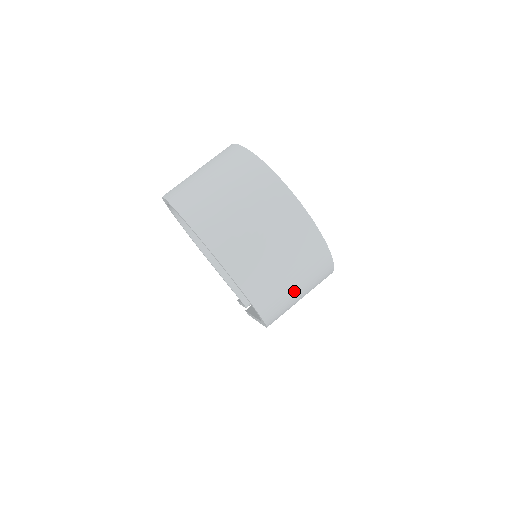
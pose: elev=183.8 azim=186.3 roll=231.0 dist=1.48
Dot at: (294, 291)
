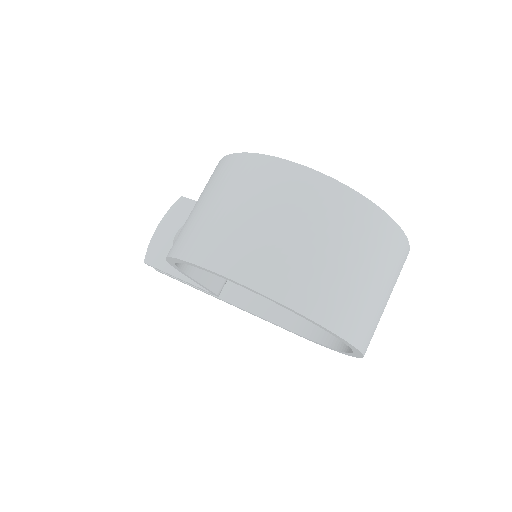
Dot at: occluded
